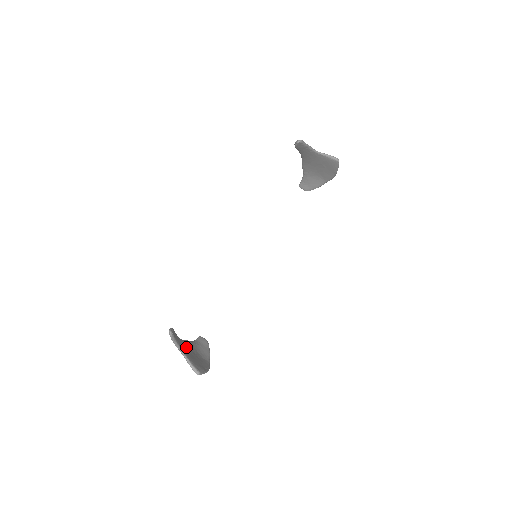
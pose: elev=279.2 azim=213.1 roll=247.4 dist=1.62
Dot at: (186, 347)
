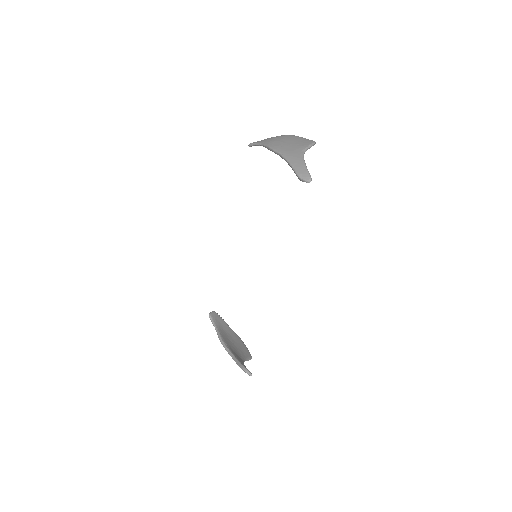
Dot at: (233, 350)
